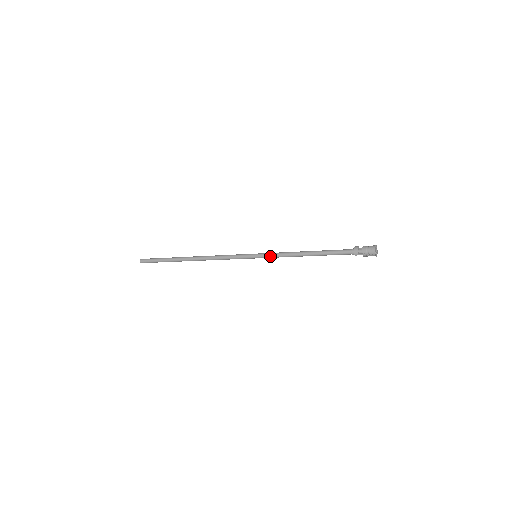
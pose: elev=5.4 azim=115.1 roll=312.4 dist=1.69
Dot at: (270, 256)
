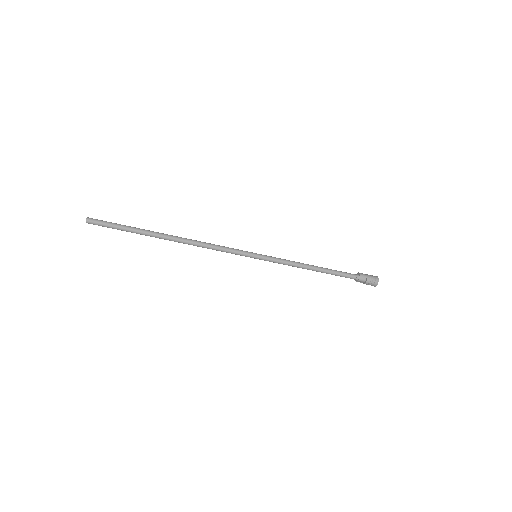
Dot at: (274, 257)
